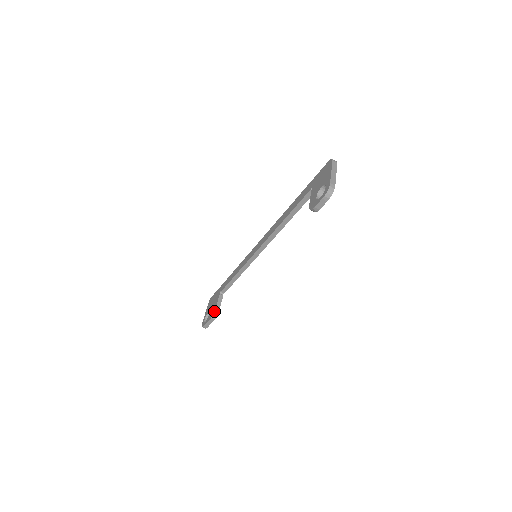
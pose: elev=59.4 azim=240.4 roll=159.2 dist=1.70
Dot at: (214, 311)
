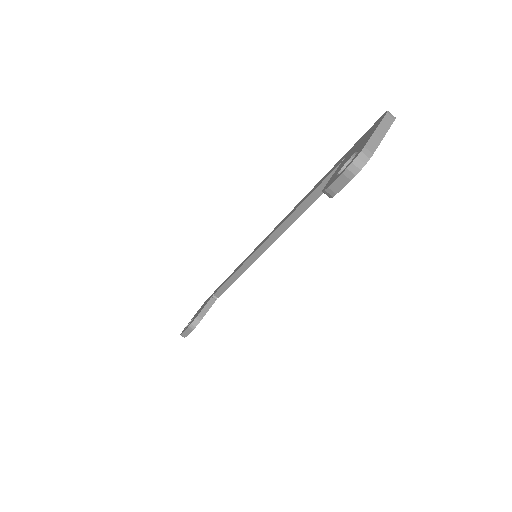
Dot at: occluded
